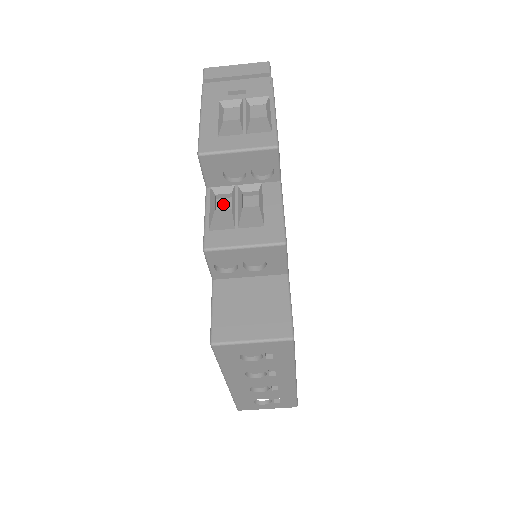
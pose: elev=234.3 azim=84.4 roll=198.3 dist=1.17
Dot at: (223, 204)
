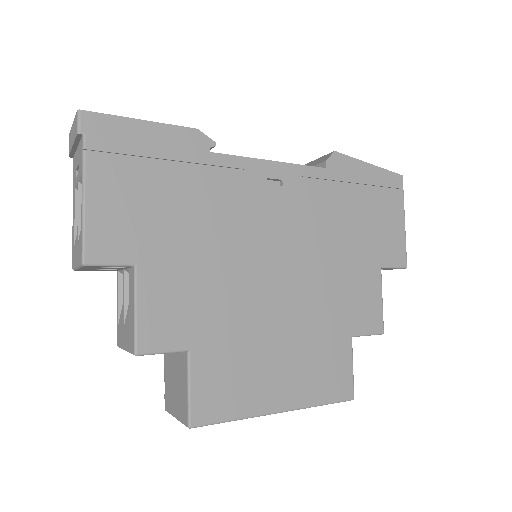
Dot at: occluded
